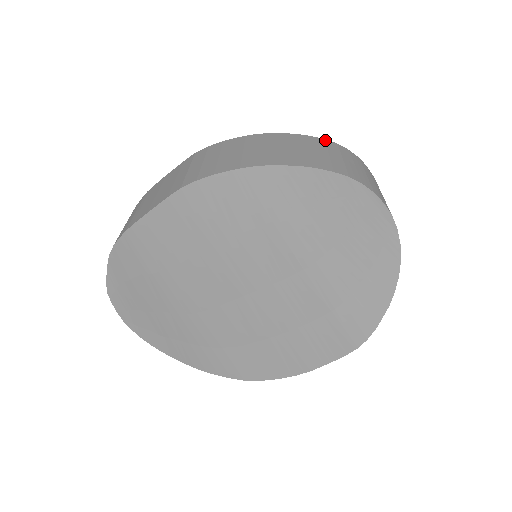
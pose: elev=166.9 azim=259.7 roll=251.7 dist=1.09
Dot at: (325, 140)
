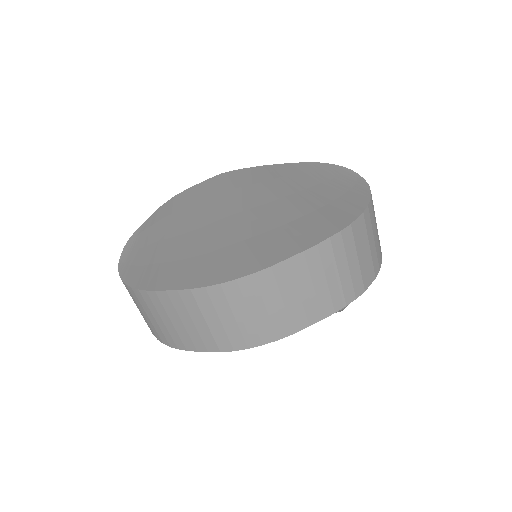
Dot at: occluded
